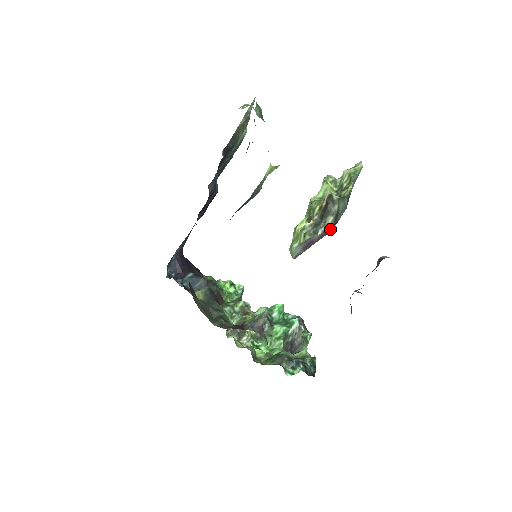
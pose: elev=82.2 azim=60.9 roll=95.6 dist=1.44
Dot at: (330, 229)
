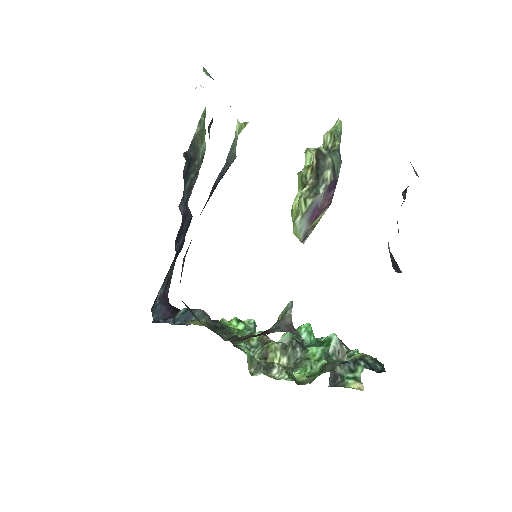
Dot at: (332, 193)
